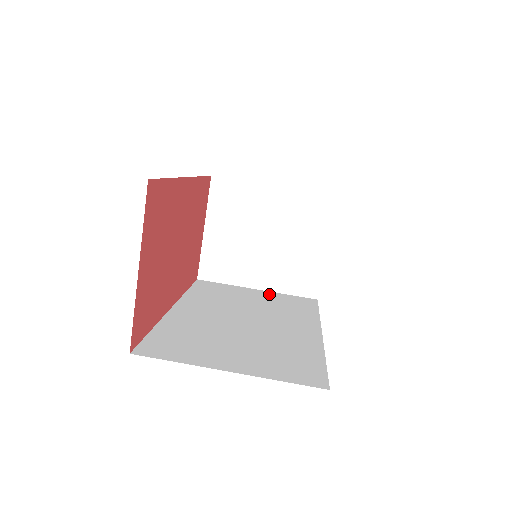
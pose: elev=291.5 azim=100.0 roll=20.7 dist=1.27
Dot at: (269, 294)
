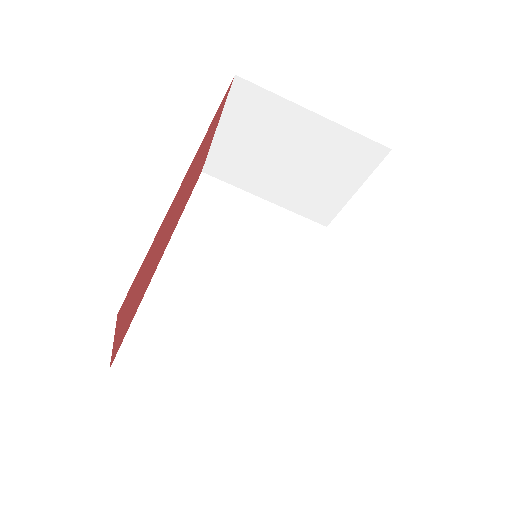
Dot at: (276, 214)
